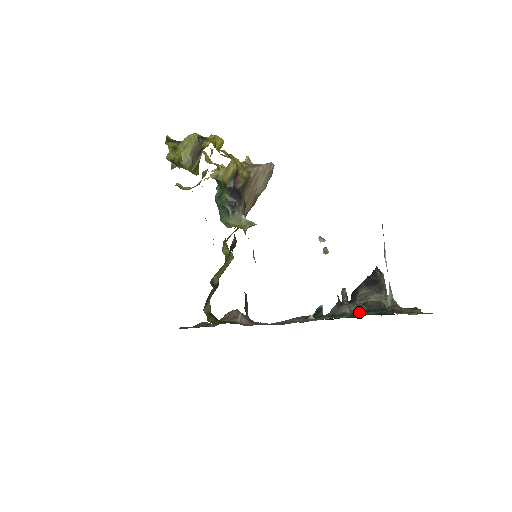
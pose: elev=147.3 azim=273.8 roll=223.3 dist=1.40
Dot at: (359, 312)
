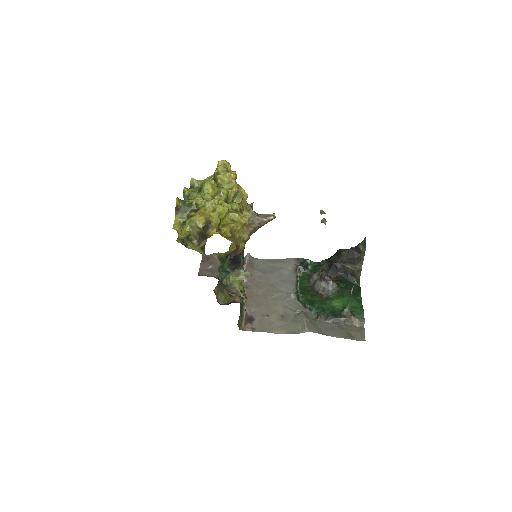
Dot at: (320, 319)
